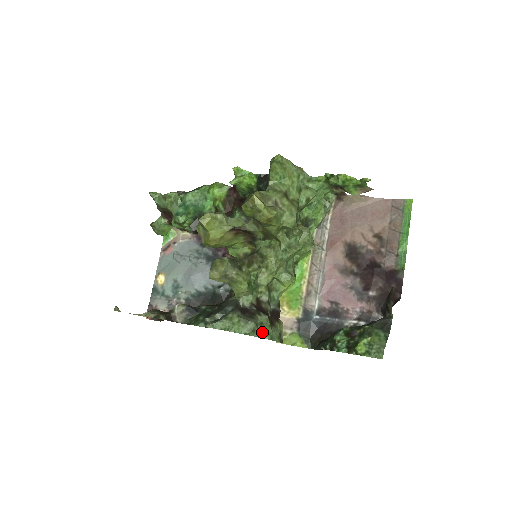
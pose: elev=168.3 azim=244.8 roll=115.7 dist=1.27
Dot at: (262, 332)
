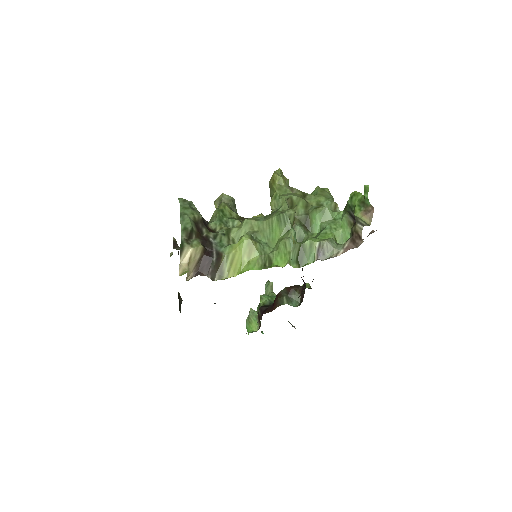
Dot at: (186, 208)
